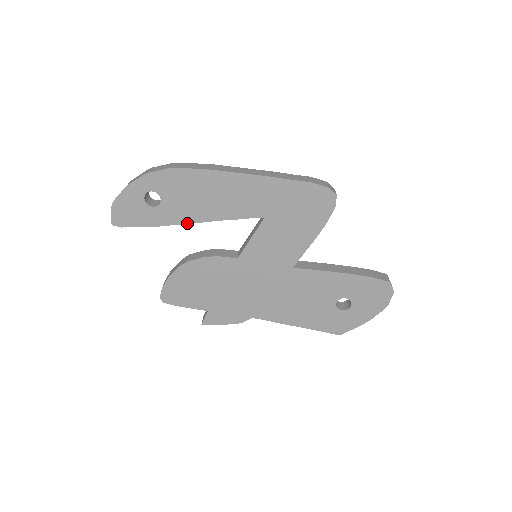
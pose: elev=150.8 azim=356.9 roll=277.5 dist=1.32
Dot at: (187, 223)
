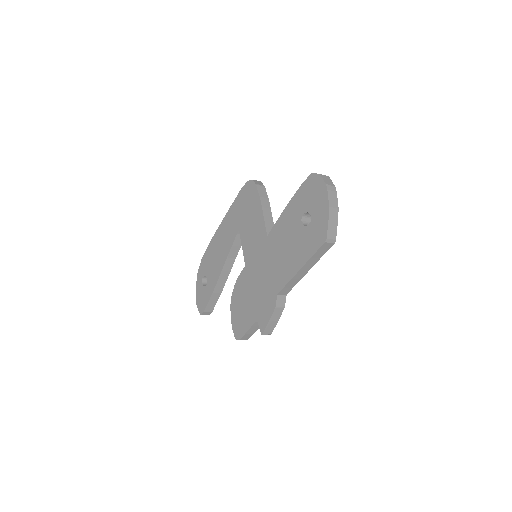
Dot at: (219, 275)
